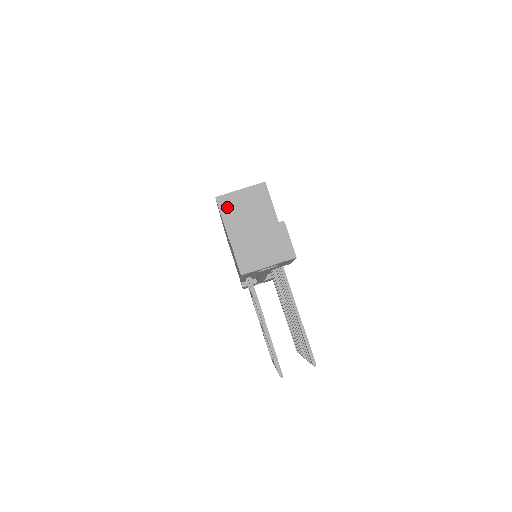
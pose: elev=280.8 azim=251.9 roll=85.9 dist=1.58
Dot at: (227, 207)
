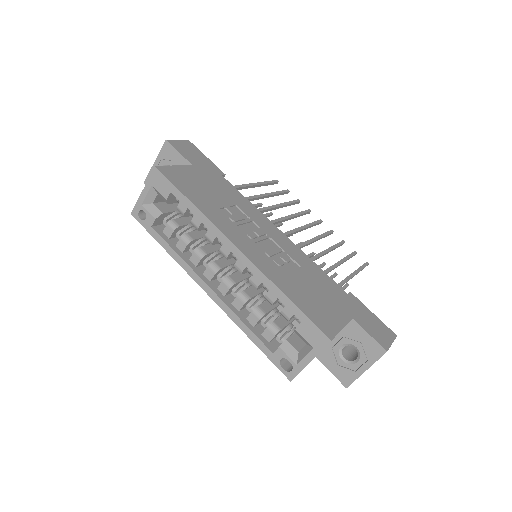
Dot at: occluded
